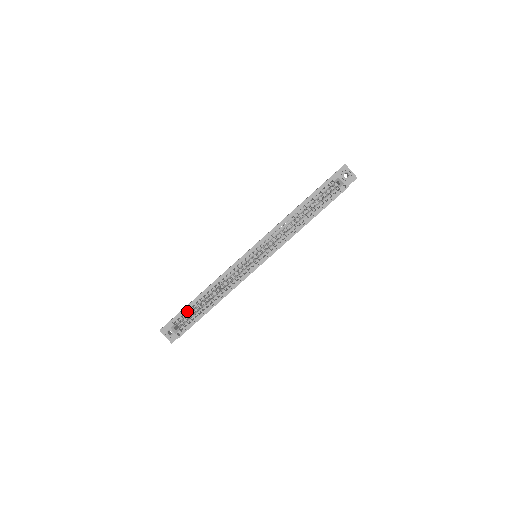
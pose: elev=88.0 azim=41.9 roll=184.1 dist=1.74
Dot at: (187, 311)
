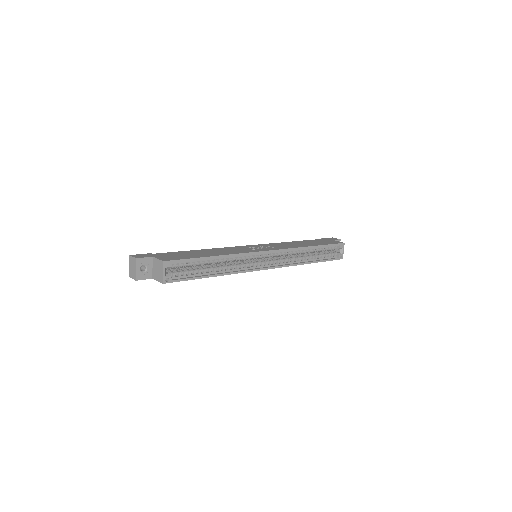
Dot at: (190, 262)
